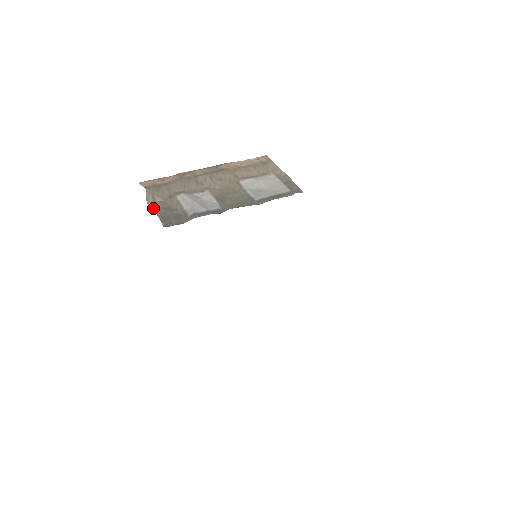
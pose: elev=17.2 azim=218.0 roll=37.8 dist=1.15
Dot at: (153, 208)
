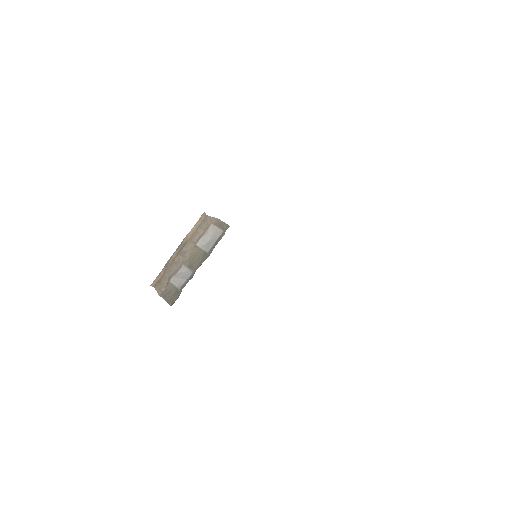
Dot at: (163, 297)
